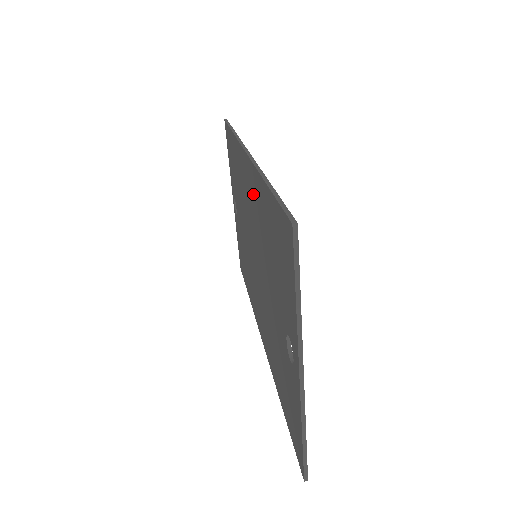
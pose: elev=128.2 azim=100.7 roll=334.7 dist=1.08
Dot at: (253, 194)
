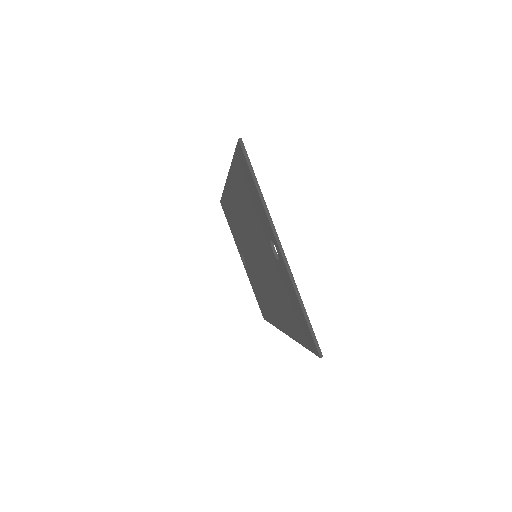
Dot at: (236, 198)
